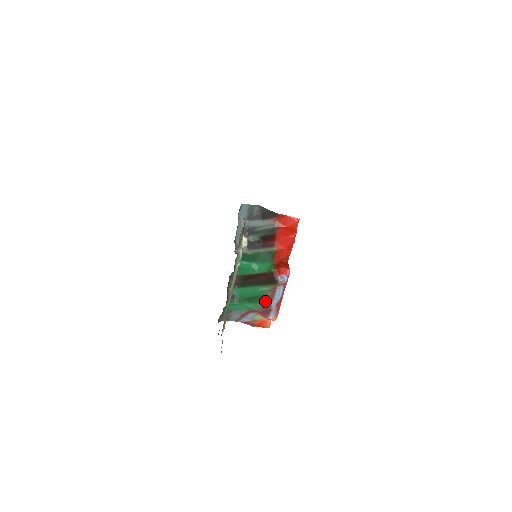
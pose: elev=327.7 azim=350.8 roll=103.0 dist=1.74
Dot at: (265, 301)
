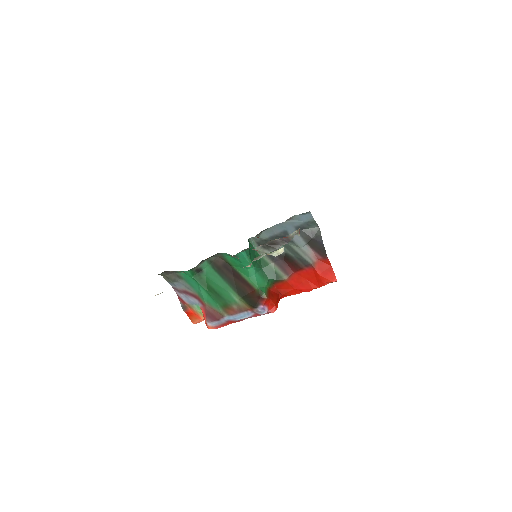
Dot at: (223, 308)
